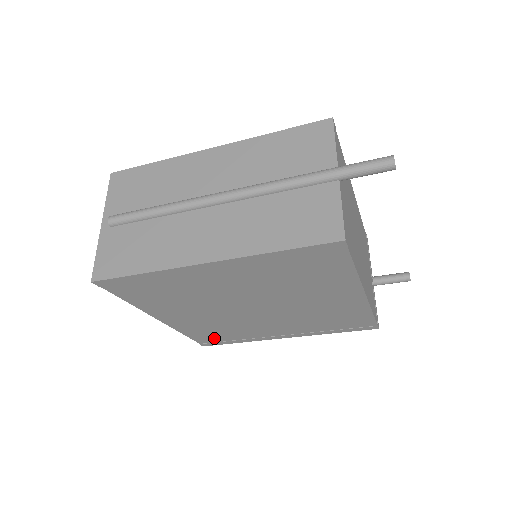
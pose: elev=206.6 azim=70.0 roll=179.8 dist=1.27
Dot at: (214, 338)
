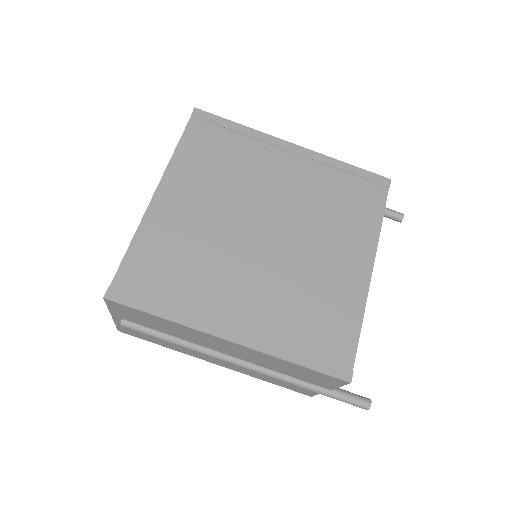
Dot at: (148, 281)
